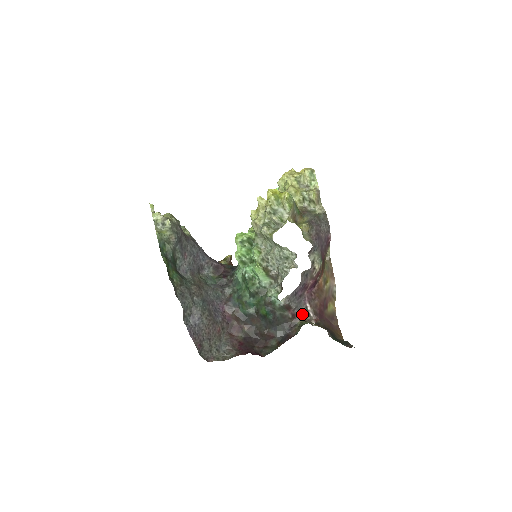
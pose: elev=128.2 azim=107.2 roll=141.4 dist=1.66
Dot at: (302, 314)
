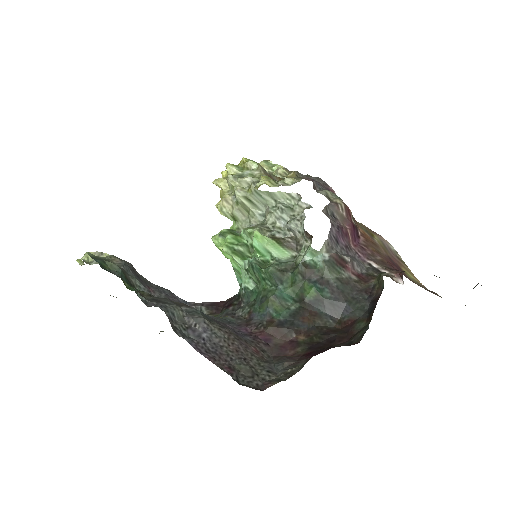
Dot at: (371, 274)
